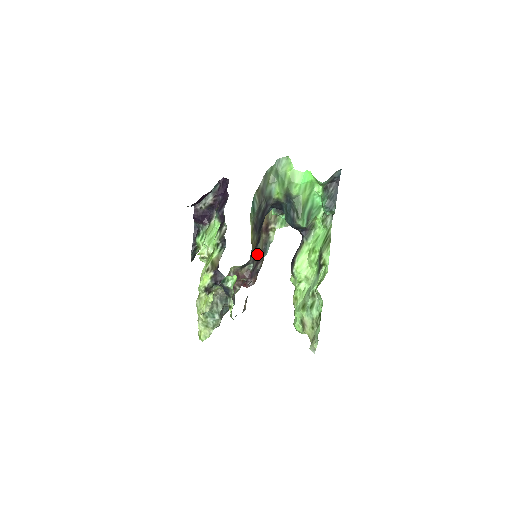
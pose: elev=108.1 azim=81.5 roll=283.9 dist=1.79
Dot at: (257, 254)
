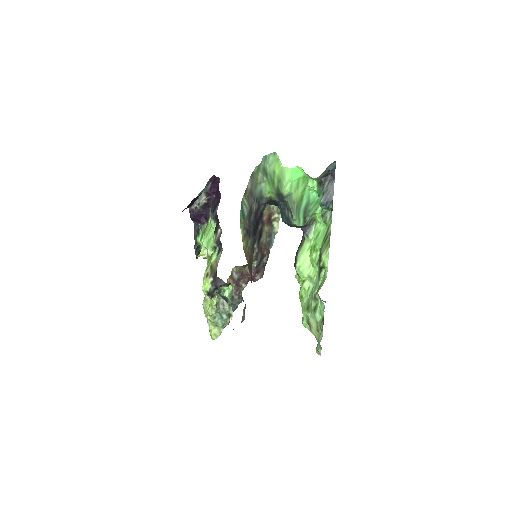
Dot at: (261, 249)
